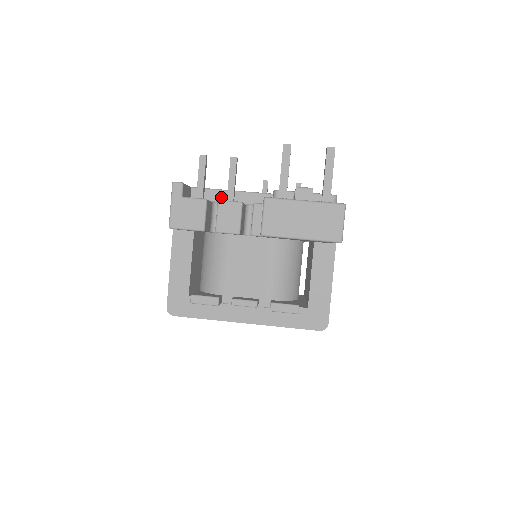
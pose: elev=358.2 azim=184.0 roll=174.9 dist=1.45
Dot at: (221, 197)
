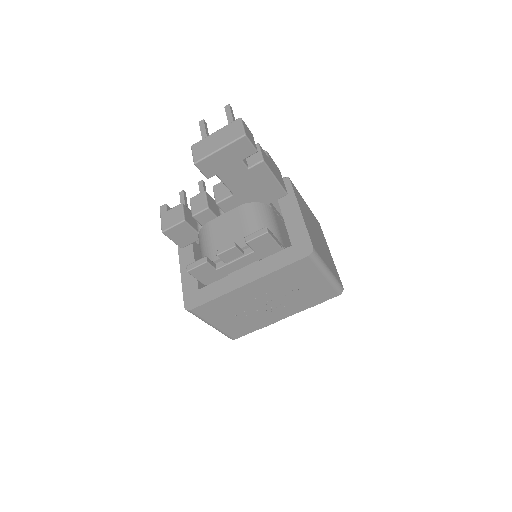
Dot at: occluded
